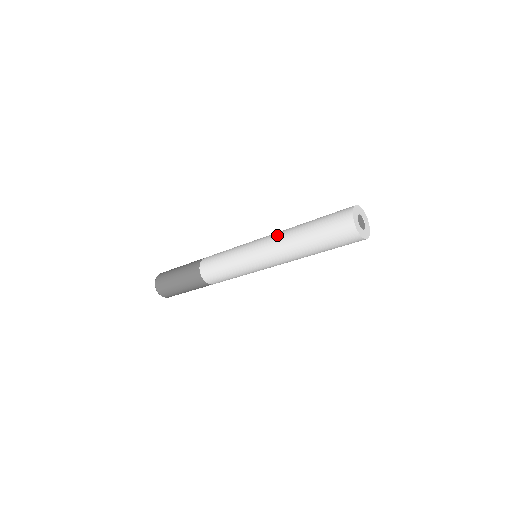
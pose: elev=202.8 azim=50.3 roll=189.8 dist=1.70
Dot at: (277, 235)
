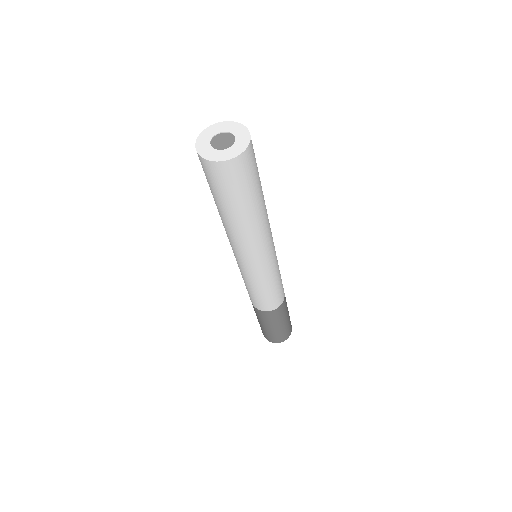
Dot at: occluded
